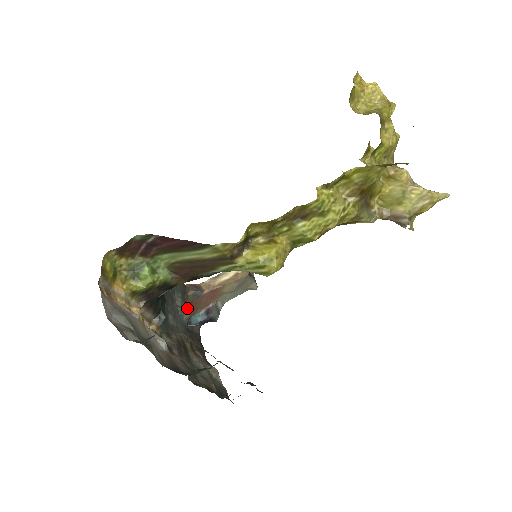
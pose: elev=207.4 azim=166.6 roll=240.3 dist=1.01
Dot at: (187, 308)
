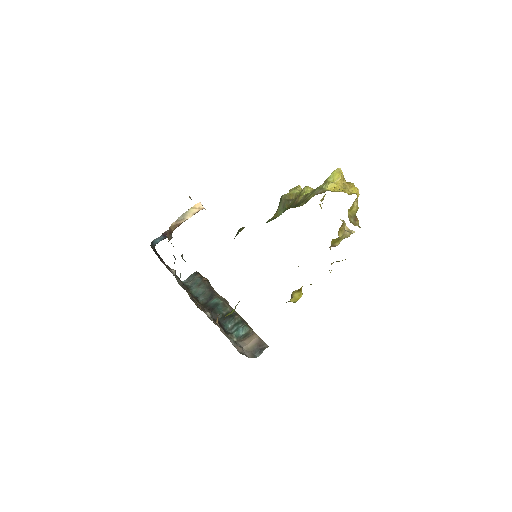
Dot at: occluded
